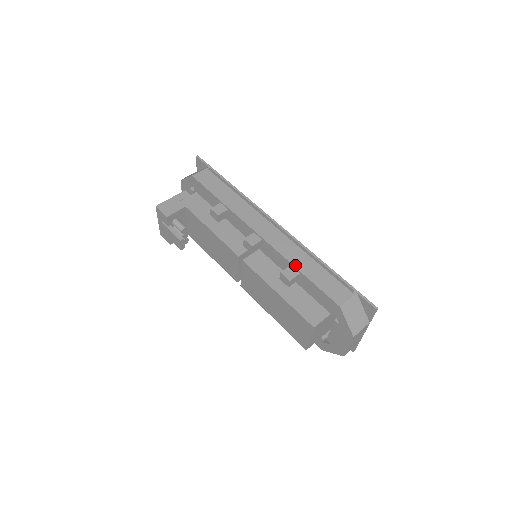
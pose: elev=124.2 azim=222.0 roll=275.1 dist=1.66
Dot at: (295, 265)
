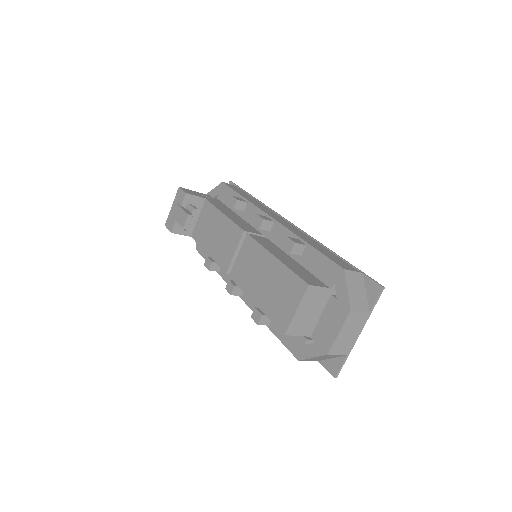
Dot at: (303, 239)
